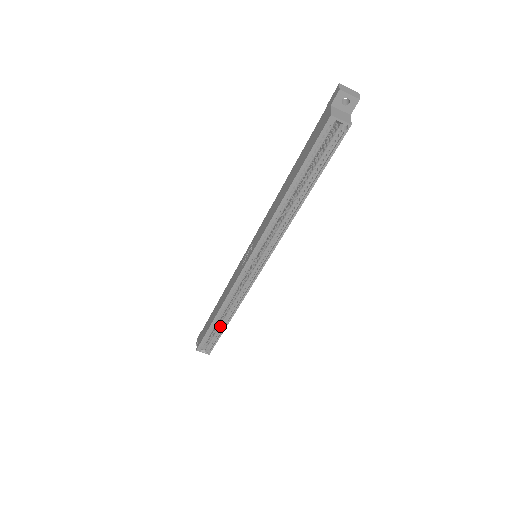
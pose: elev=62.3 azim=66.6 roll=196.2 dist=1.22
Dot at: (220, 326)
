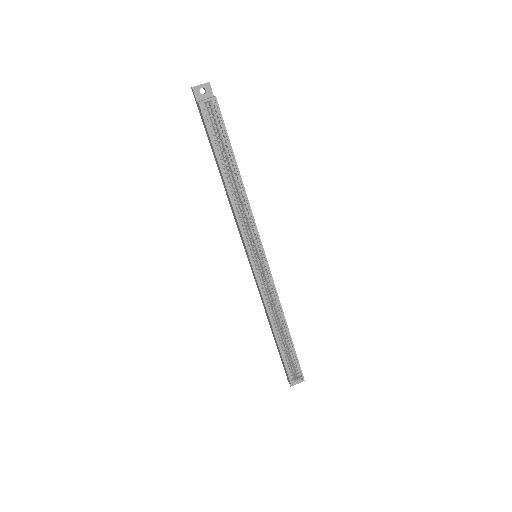
Dot at: (287, 343)
